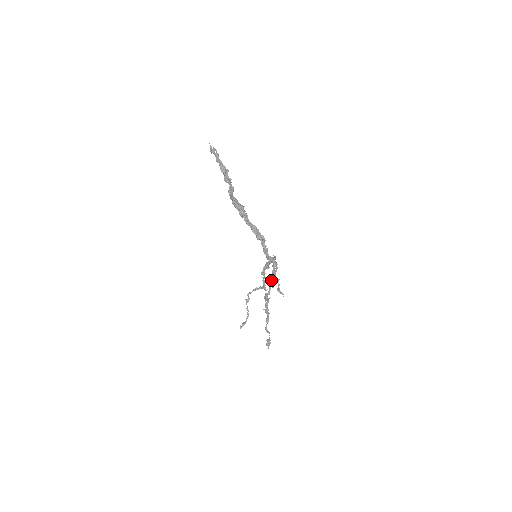
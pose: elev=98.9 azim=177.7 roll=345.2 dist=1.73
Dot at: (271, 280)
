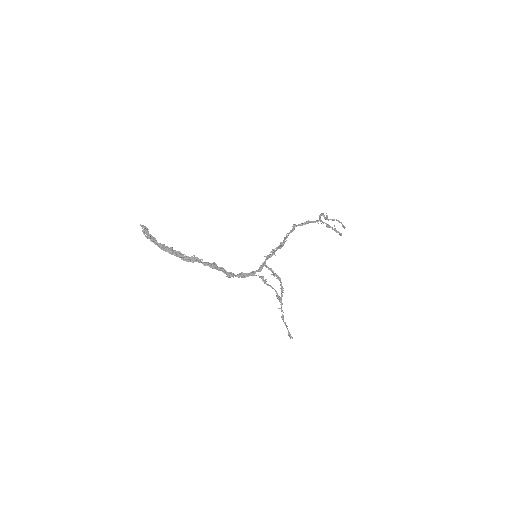
Dot at: occluded
